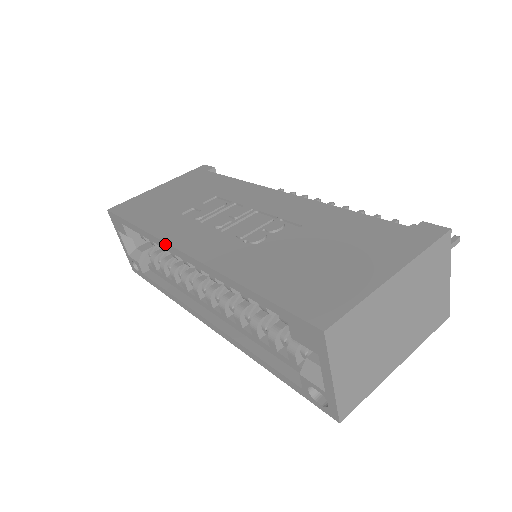
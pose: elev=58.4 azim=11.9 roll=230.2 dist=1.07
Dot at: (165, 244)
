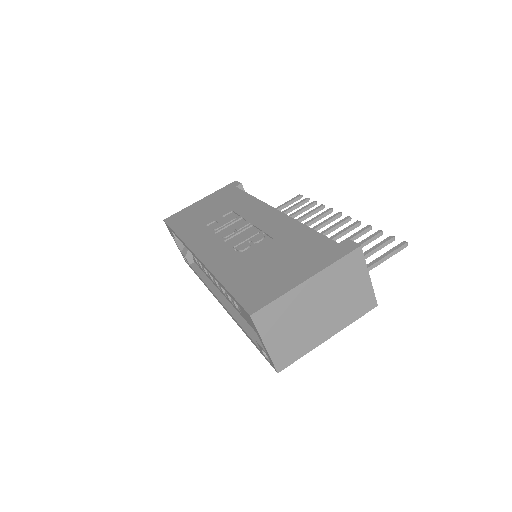
Dot at: (189, 250)
